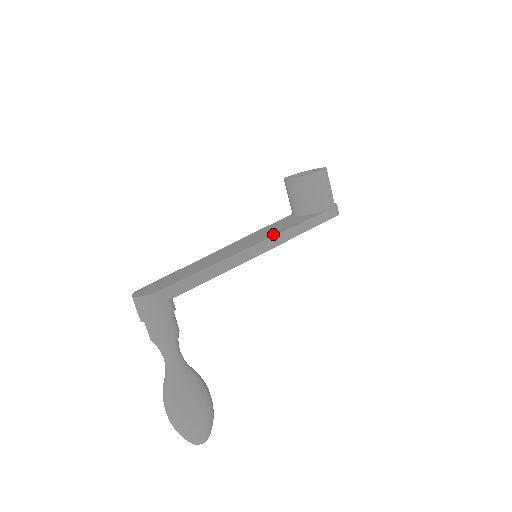
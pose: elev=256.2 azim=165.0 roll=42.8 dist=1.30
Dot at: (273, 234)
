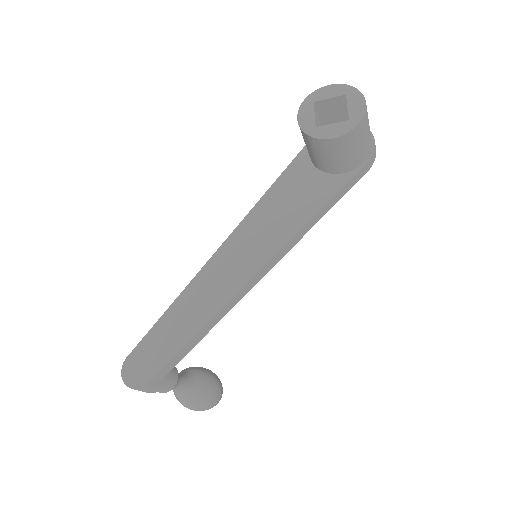
Dot at: (276, 245)
